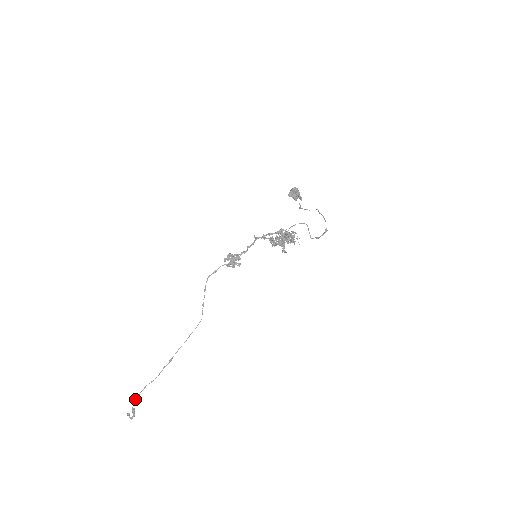
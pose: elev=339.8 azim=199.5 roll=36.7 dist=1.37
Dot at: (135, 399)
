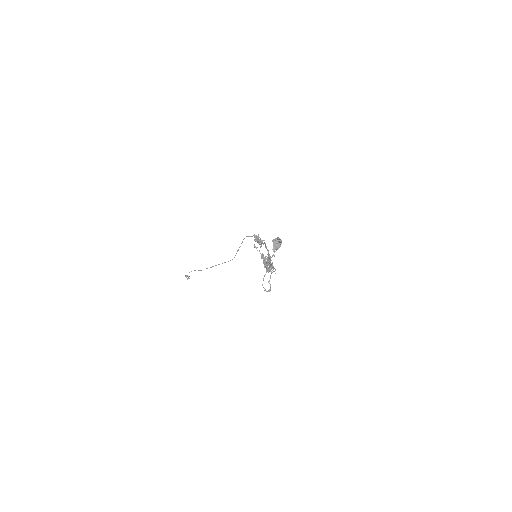
Dot at: (189, 272)
